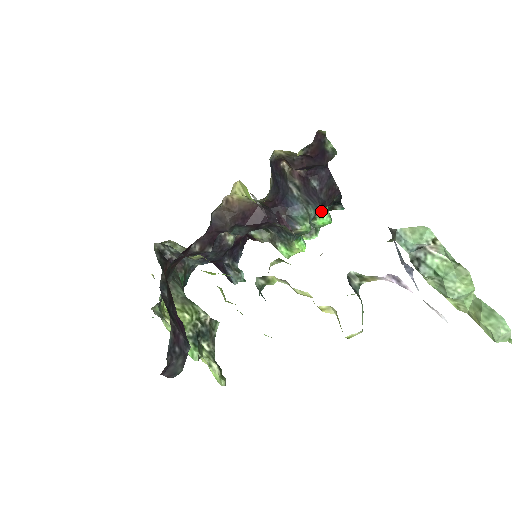
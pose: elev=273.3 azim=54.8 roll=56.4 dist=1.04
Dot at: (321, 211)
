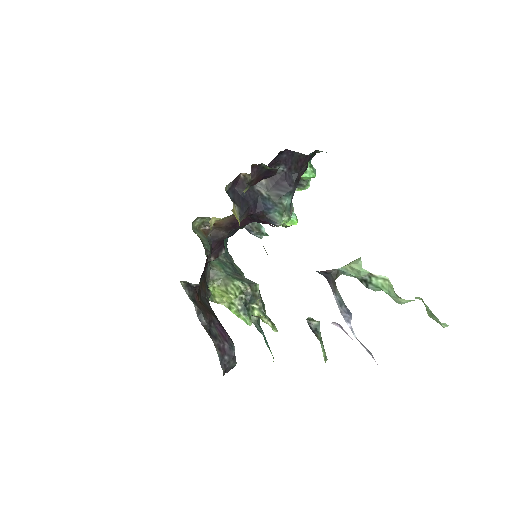
Dot at: occluded
